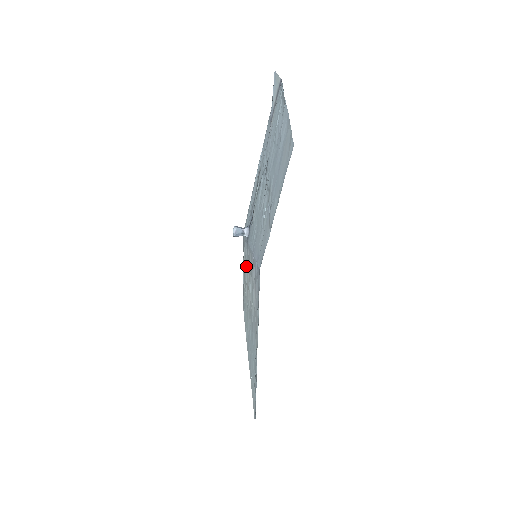
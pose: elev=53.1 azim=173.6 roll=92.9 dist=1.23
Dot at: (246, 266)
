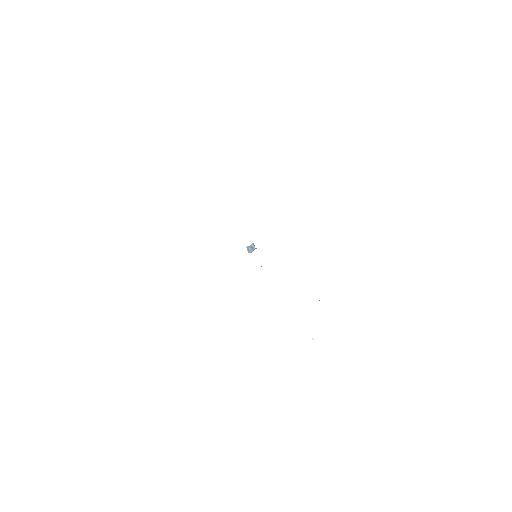
Dot at: occluded
